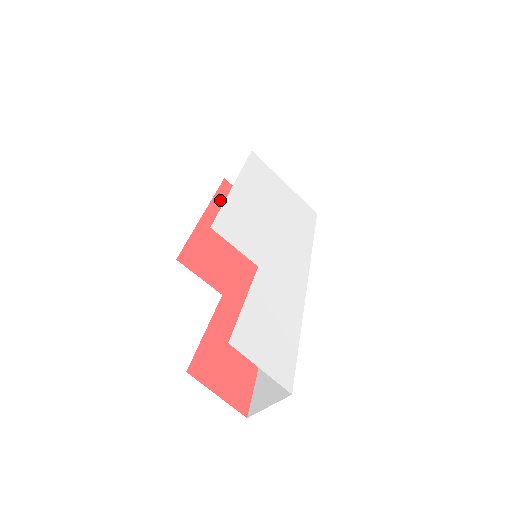
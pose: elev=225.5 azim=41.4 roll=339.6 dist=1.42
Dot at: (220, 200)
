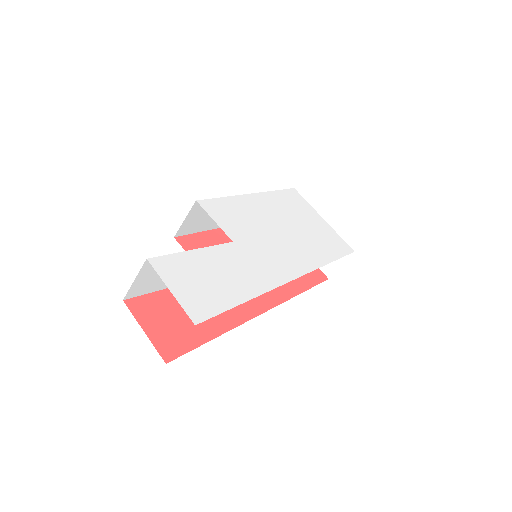
Dot at: occluded
